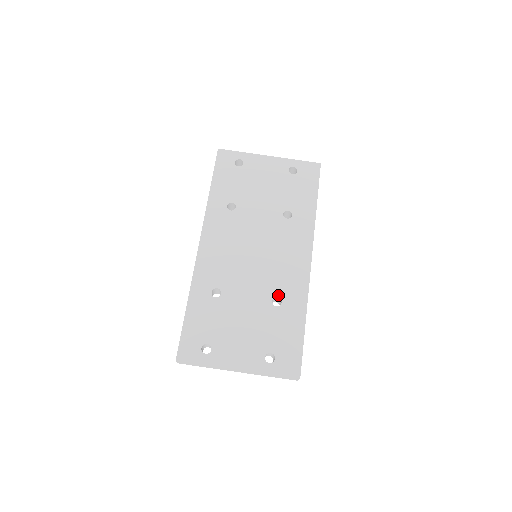
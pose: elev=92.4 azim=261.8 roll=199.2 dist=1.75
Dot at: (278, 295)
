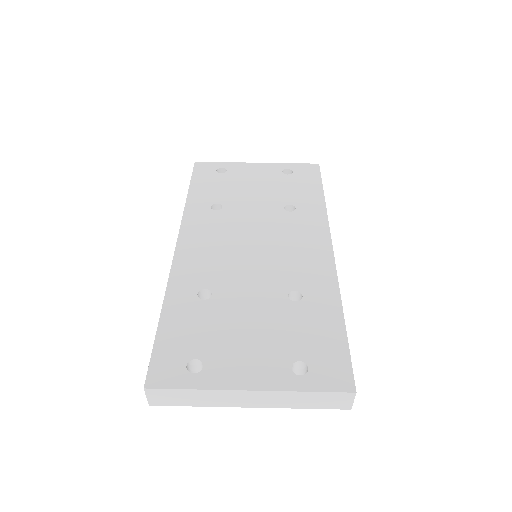
Dot at: (295, 288)
